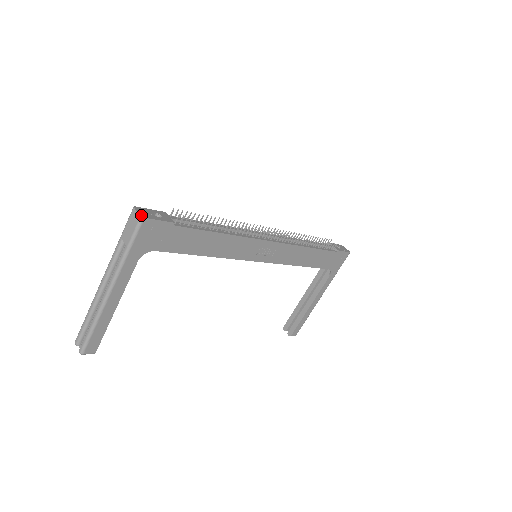
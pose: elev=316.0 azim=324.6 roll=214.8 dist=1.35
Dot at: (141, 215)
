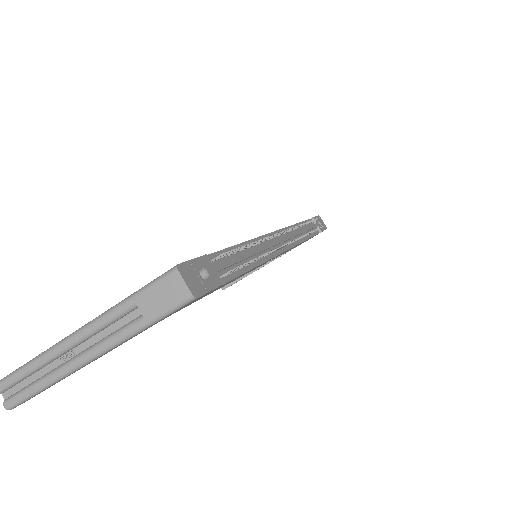
Dot at: (192, 292)
